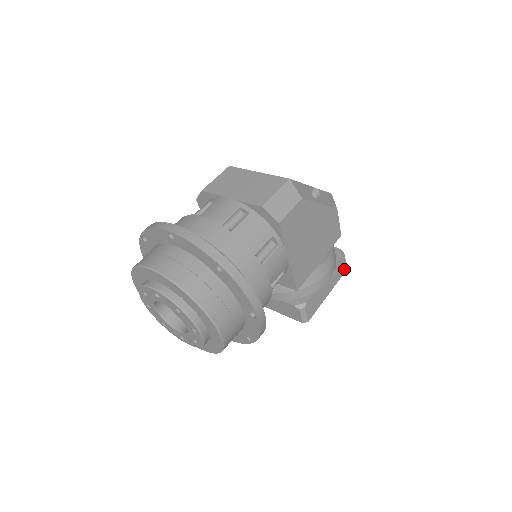
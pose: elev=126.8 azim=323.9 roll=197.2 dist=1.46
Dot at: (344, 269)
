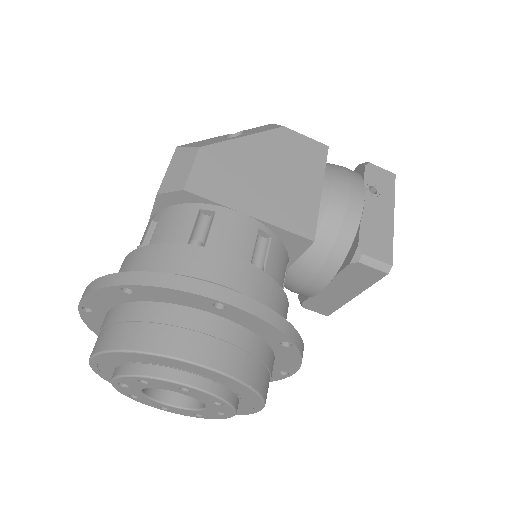
Dot at: (389, 177)
